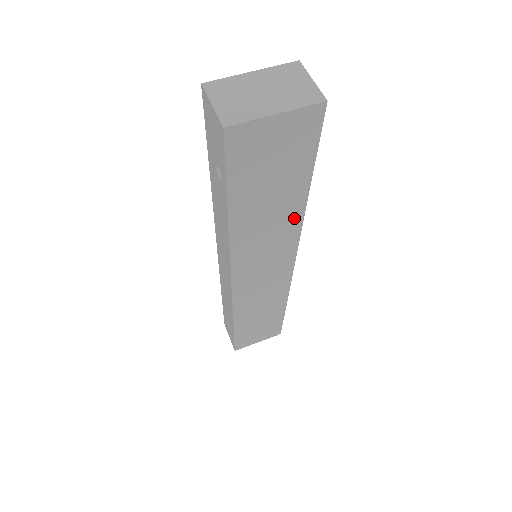
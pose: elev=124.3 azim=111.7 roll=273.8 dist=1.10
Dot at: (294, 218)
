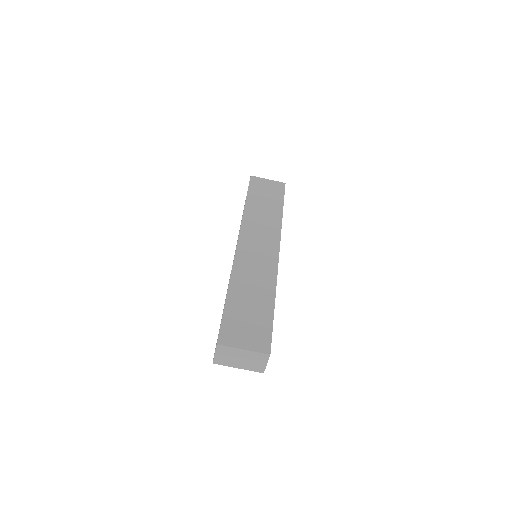
Dot at: occluded
